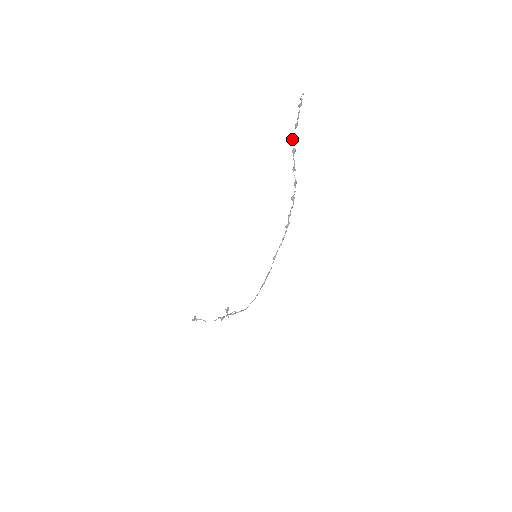
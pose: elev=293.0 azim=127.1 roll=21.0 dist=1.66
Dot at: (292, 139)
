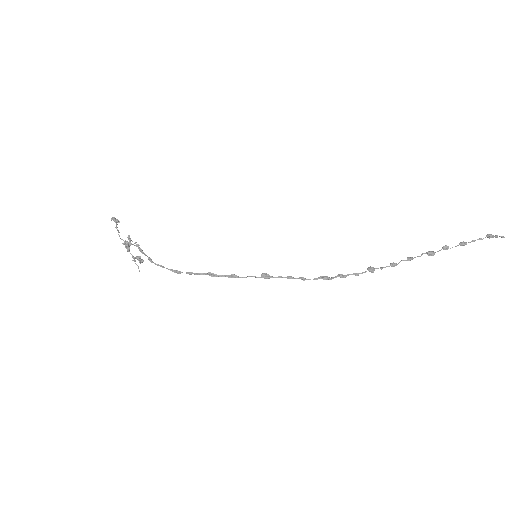
Dot at: (443, 246)
